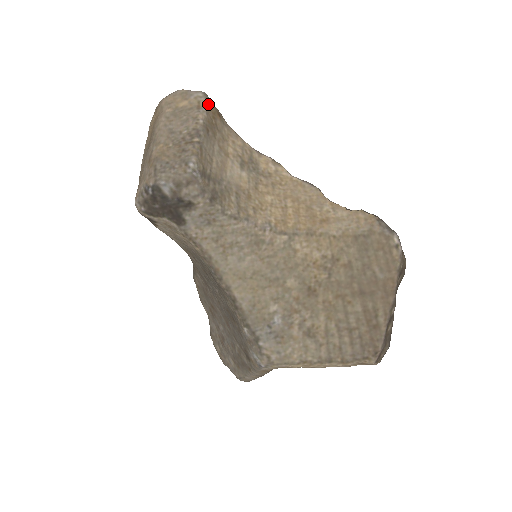
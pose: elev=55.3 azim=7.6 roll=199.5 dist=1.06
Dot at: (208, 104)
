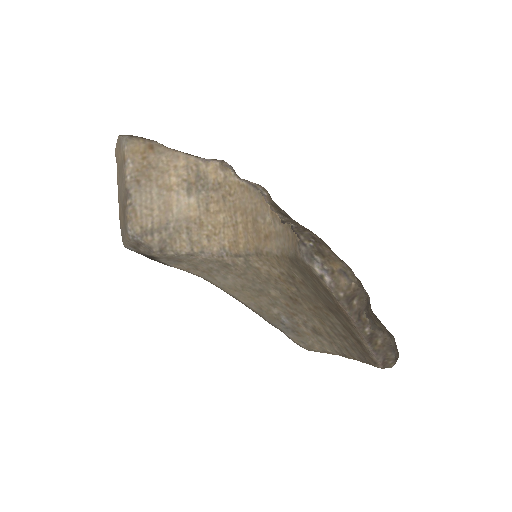
Dot at: (132, 149)
